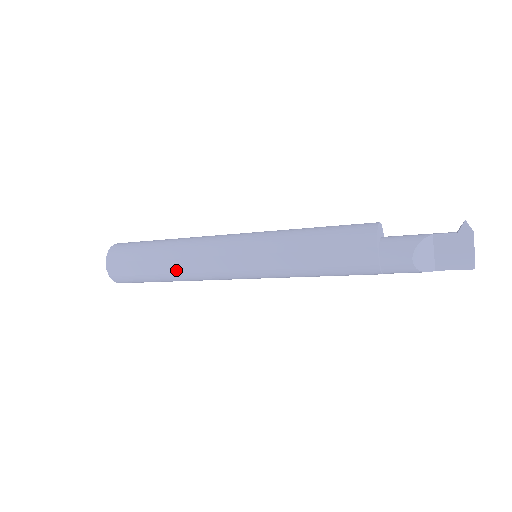
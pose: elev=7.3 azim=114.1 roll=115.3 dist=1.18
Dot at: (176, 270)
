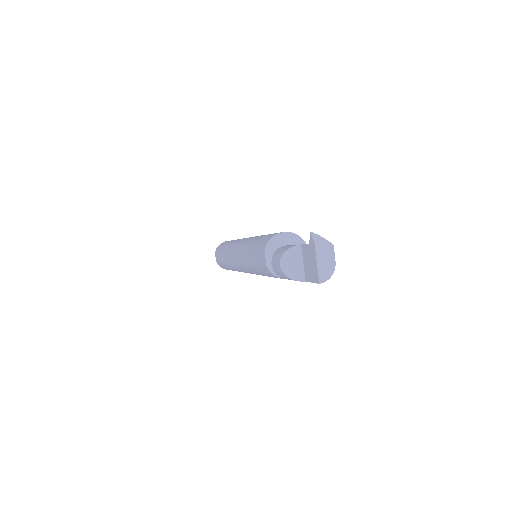
Dot at: (226, 260)
